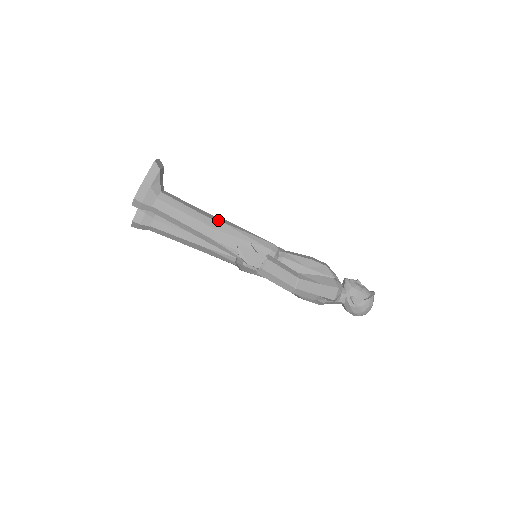
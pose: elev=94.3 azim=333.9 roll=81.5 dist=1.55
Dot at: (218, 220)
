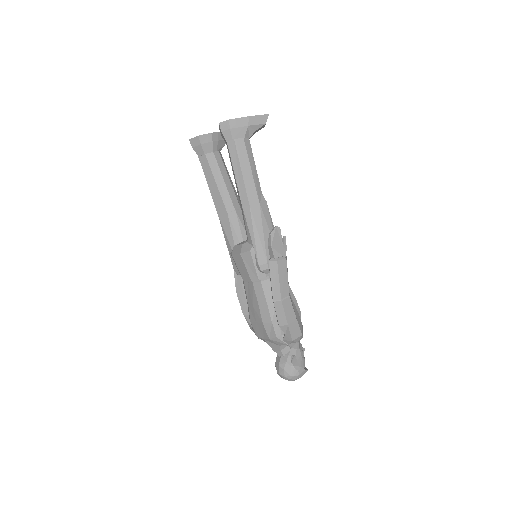
Dot at: occluded
